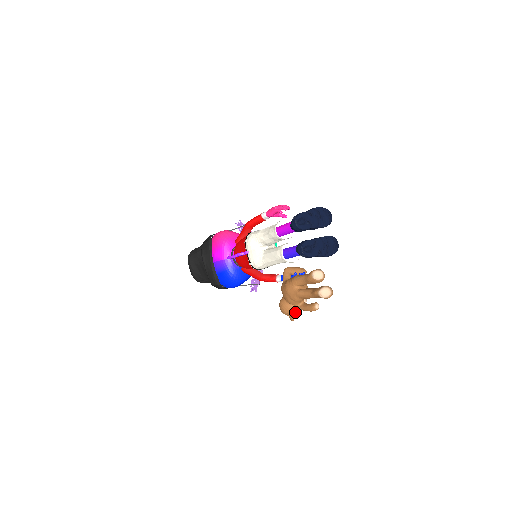
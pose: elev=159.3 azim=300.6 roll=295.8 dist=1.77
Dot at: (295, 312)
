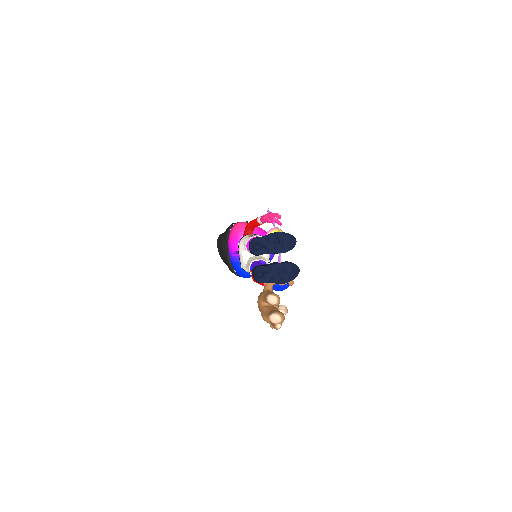
Dot at: occluded
